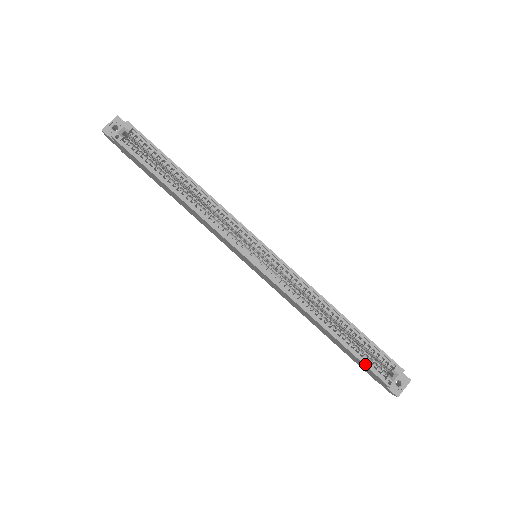
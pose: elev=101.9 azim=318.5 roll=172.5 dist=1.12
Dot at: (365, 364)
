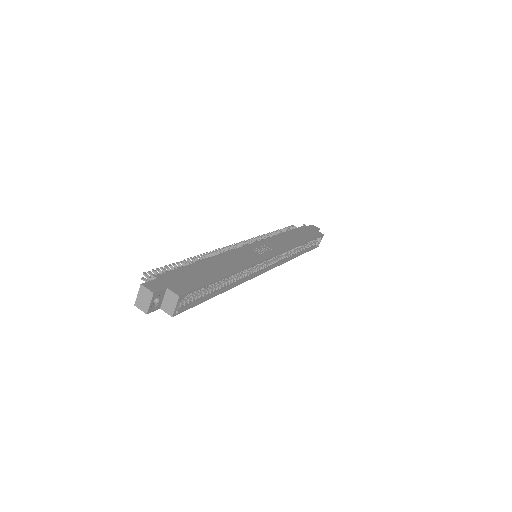
Dot at: occluded
